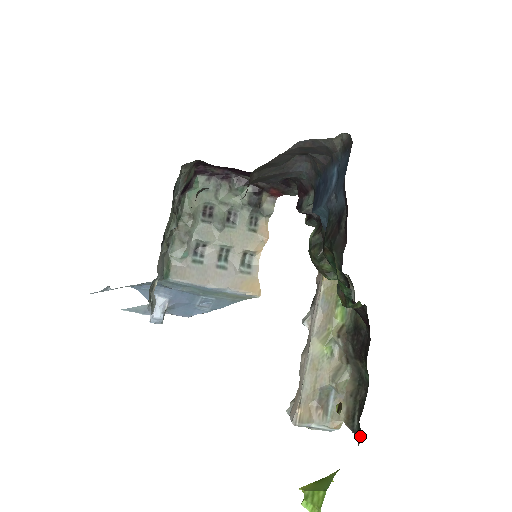
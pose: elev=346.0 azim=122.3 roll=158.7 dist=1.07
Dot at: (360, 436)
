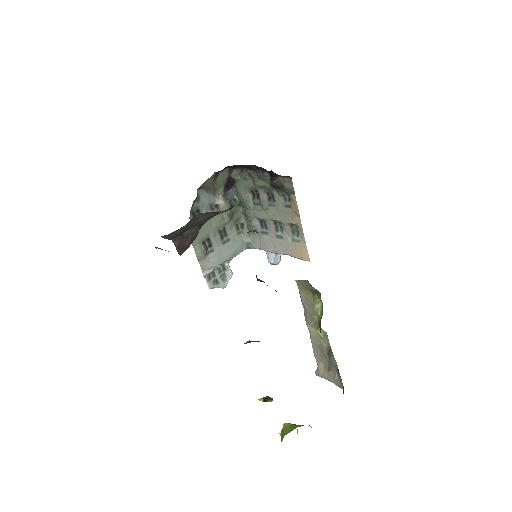
Dot at: occluded
